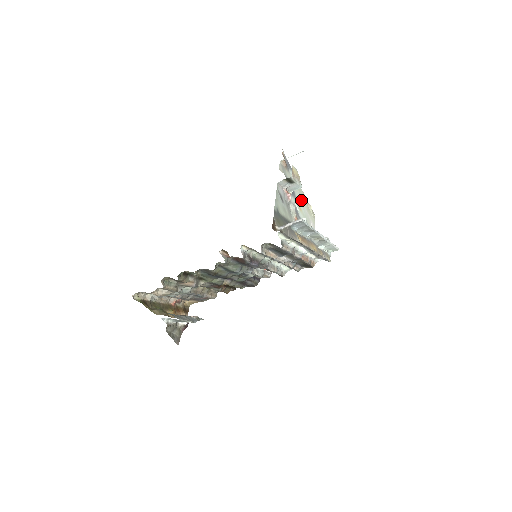
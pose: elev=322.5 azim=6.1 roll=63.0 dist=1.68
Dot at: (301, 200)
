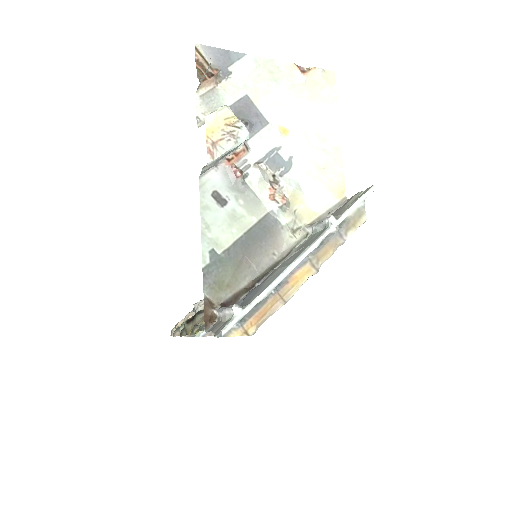
Dot at: (284, 99)
